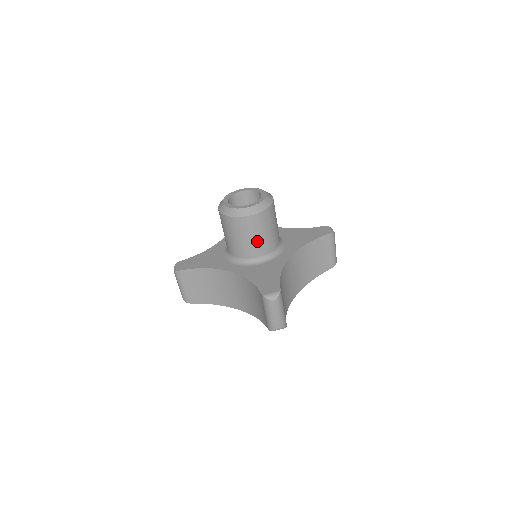
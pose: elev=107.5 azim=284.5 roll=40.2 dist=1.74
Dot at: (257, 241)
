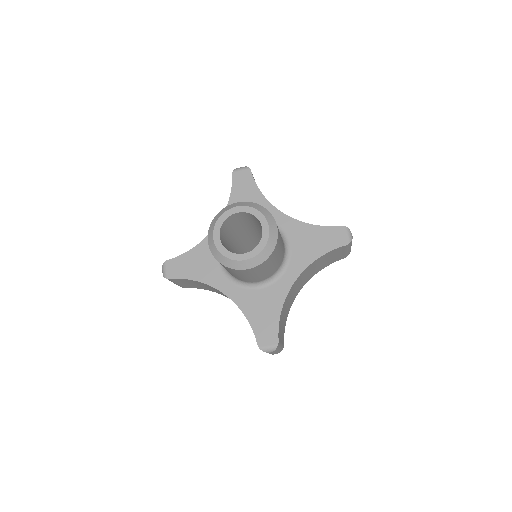
Dot at: (256, 277)
